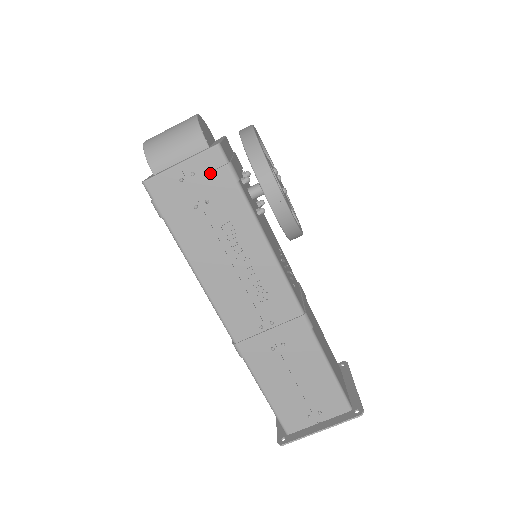
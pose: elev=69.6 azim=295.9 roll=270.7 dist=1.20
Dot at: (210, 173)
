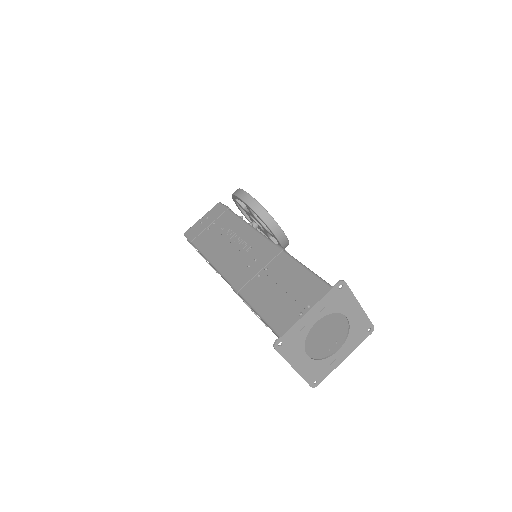
Dot at: (215, 212)
